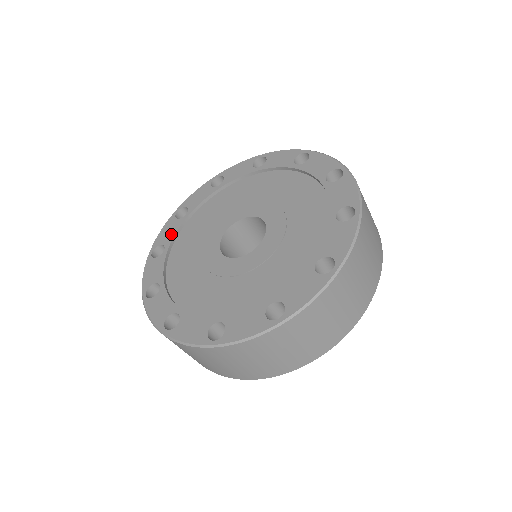
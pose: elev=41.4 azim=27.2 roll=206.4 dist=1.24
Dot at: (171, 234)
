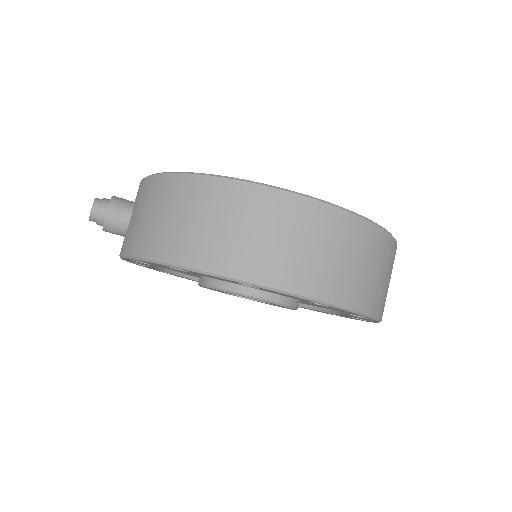
Dot at: occluded
